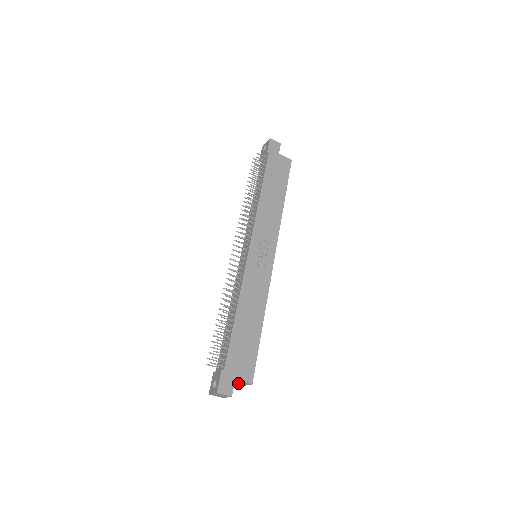
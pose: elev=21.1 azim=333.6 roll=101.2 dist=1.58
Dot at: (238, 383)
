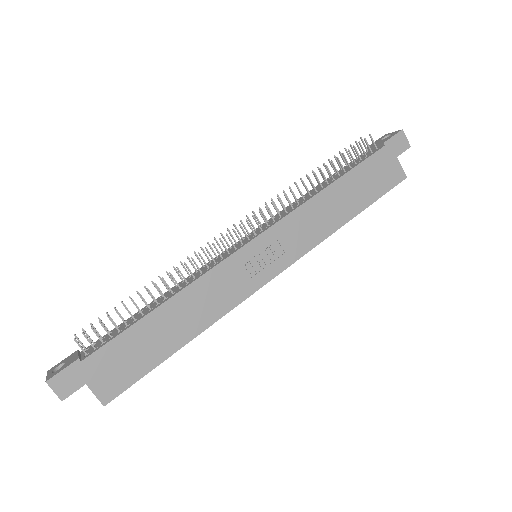
Dot at: occluded
